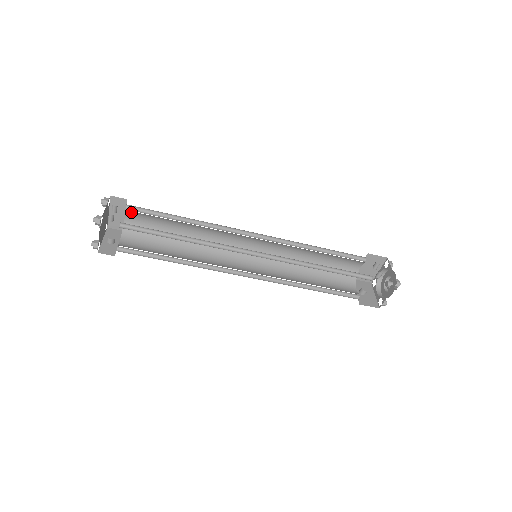
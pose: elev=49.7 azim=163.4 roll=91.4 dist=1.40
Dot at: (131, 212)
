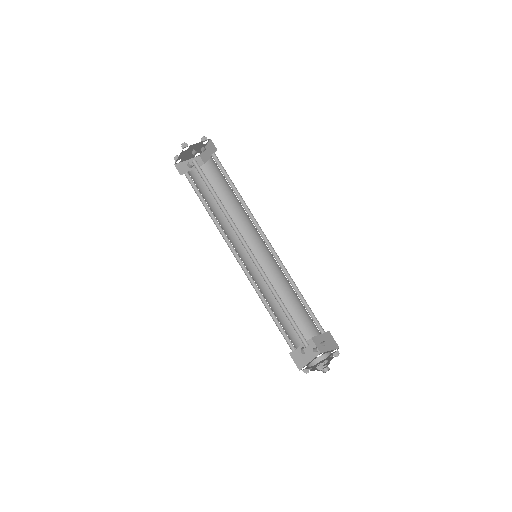
Dot at: occluded
